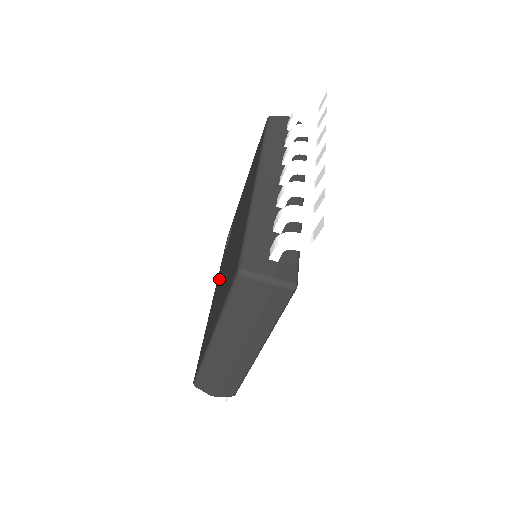
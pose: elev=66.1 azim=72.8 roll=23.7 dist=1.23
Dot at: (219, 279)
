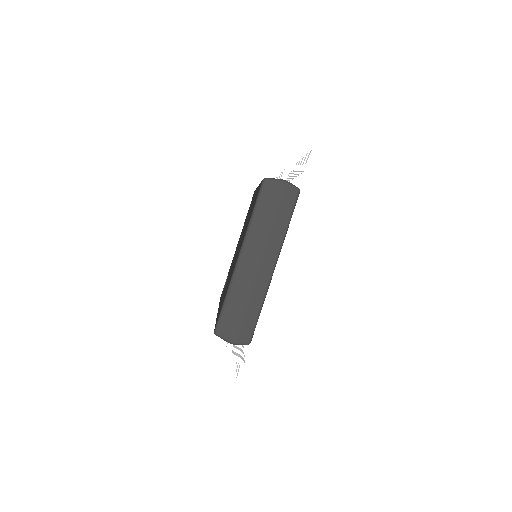
Dot at: occluded
